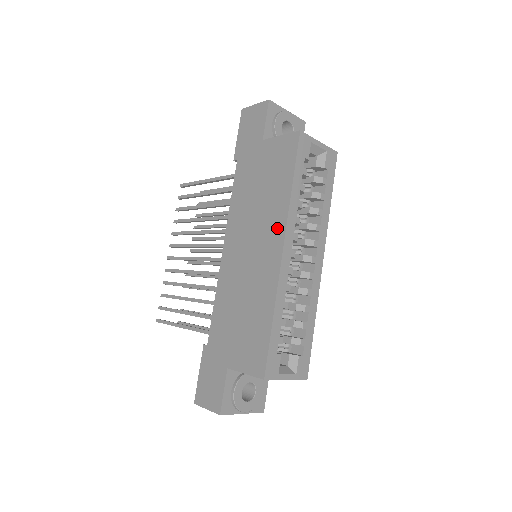
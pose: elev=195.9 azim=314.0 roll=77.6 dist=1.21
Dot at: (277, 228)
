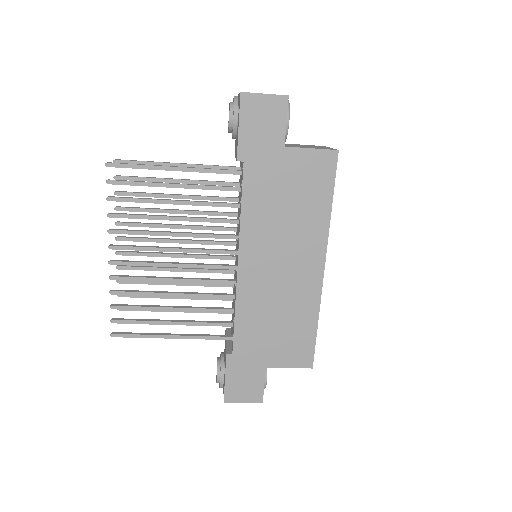
Dot at: (316, 247)
